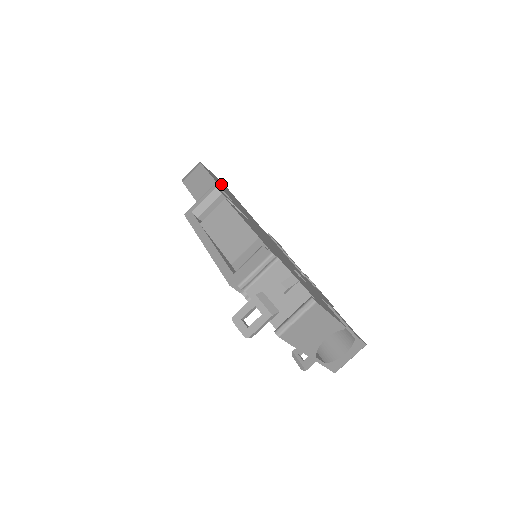
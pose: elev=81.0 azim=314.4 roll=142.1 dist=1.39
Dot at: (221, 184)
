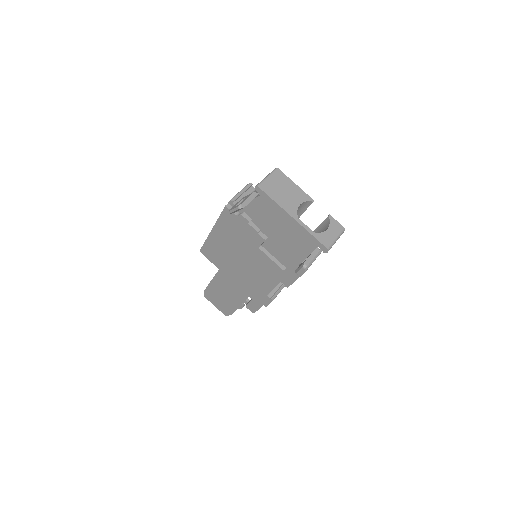
Dot at: occluded
